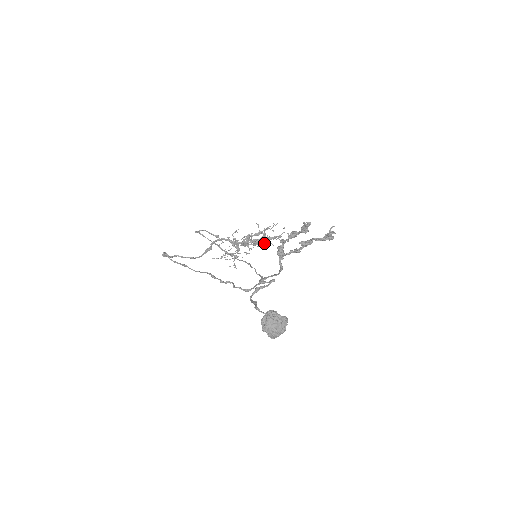
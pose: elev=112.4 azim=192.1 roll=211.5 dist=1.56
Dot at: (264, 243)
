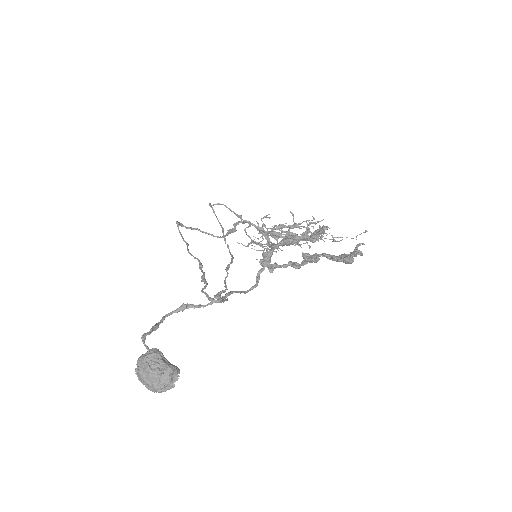
Dot at: (299, 241)
